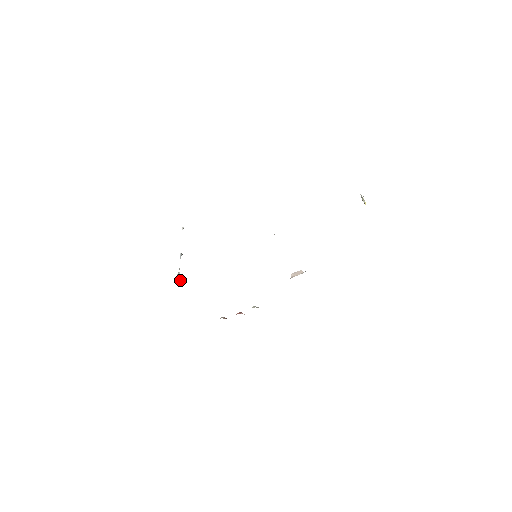
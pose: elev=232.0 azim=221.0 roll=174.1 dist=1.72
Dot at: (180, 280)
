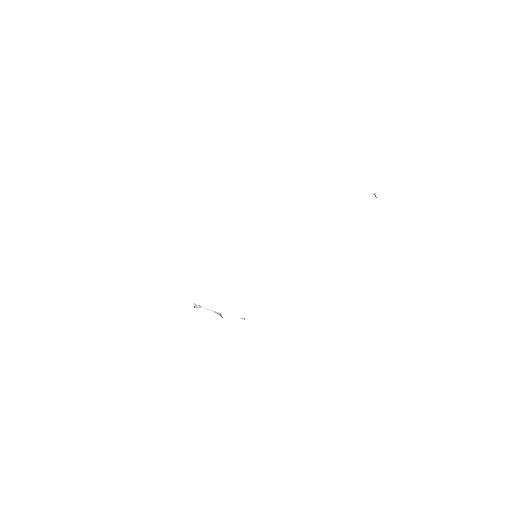
Dot at: (194, 304)
